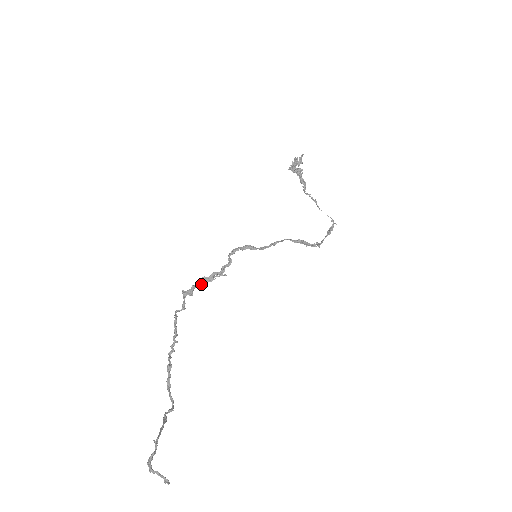
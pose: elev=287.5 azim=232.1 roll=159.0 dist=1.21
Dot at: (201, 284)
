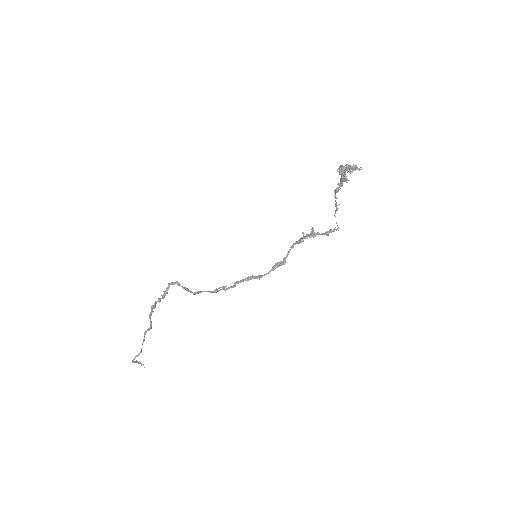
Dot at: occluded
